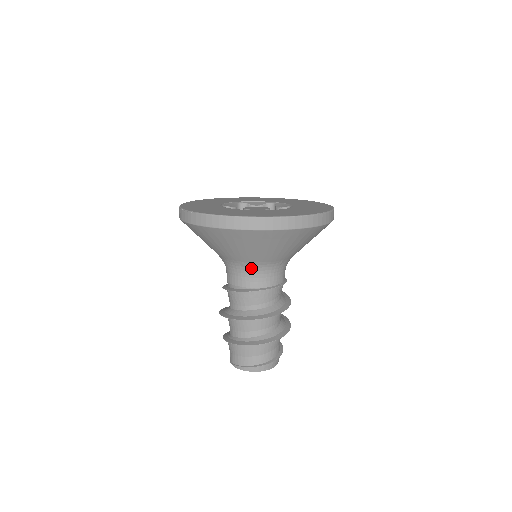
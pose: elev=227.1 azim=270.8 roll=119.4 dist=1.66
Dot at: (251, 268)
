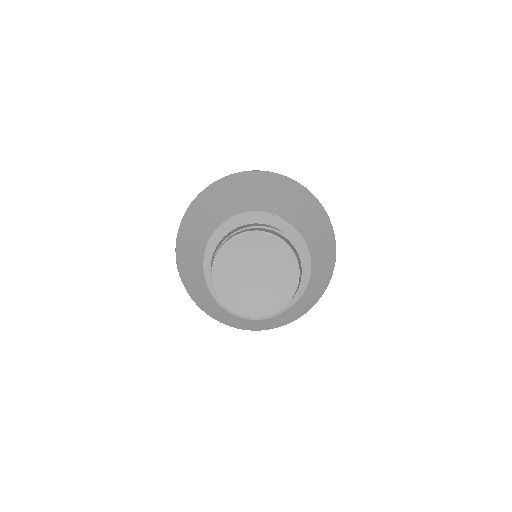
Dot at: occluded
